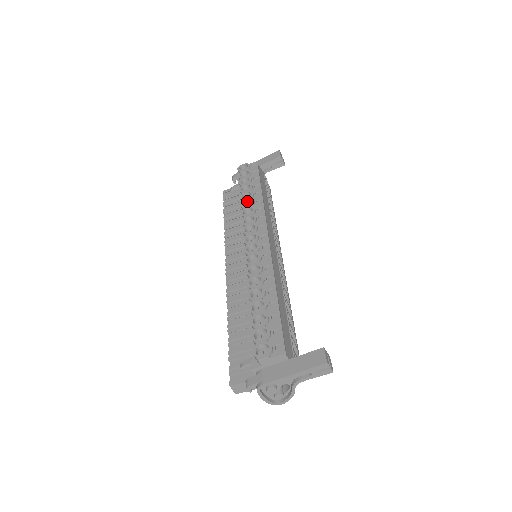
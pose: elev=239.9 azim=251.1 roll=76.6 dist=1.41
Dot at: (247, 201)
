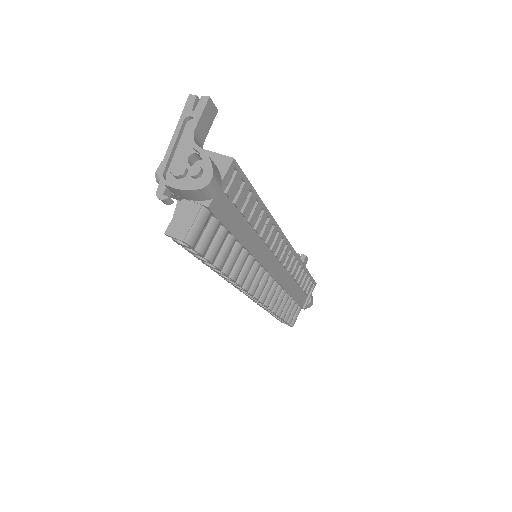
Dot at: occluded
